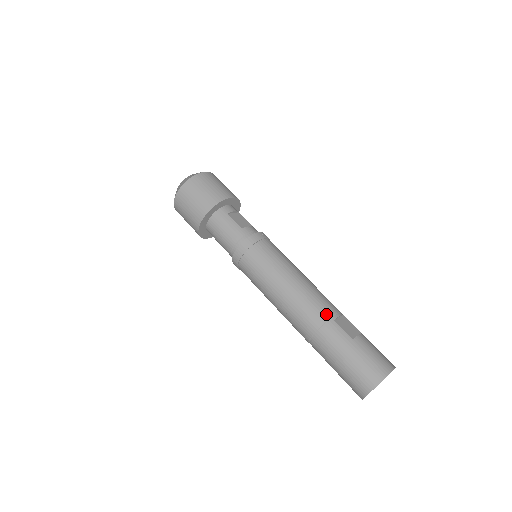
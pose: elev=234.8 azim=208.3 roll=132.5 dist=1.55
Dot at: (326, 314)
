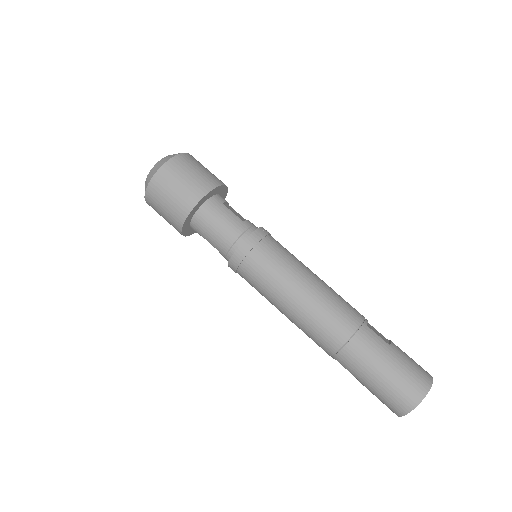
Dot at: (357, 318)
